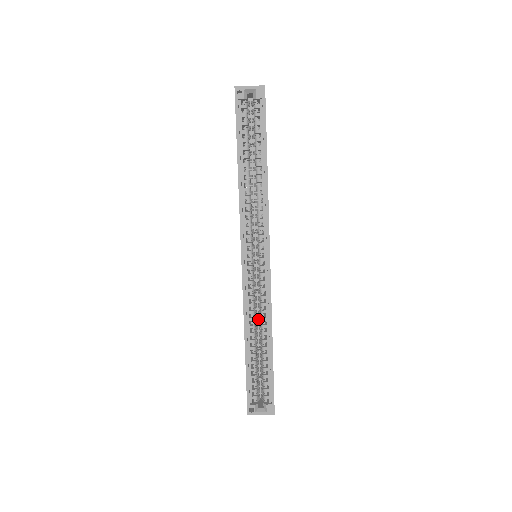
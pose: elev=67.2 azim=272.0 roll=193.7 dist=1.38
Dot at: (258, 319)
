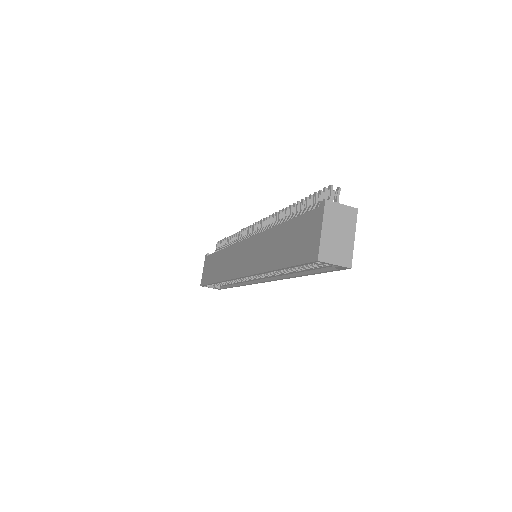
Dot at: occluded
